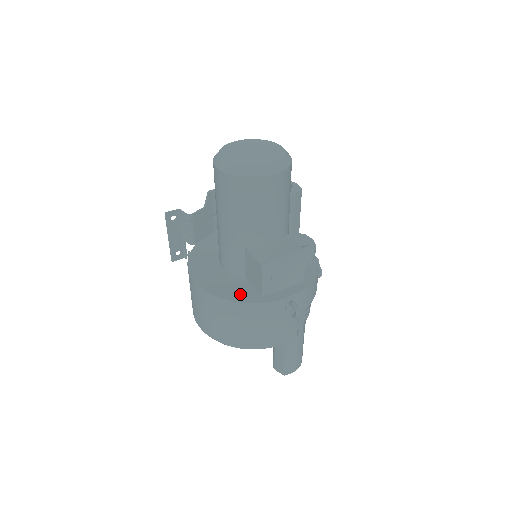
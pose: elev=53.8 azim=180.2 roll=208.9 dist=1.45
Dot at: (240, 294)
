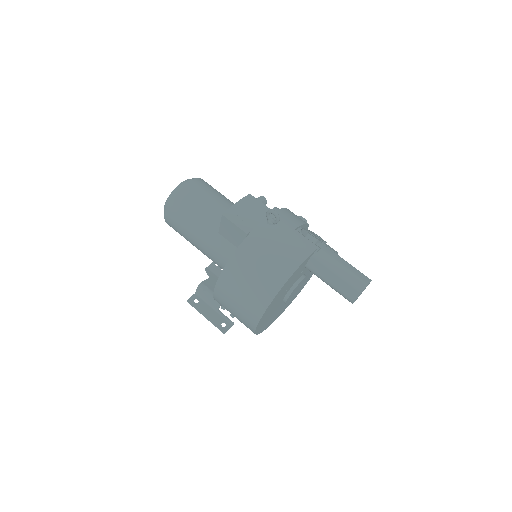
Dot at: occluded
